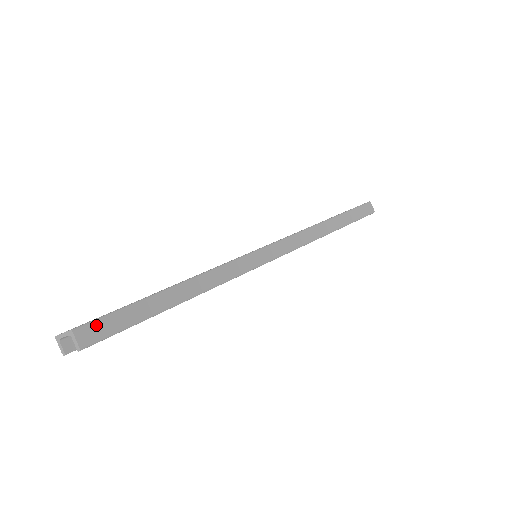
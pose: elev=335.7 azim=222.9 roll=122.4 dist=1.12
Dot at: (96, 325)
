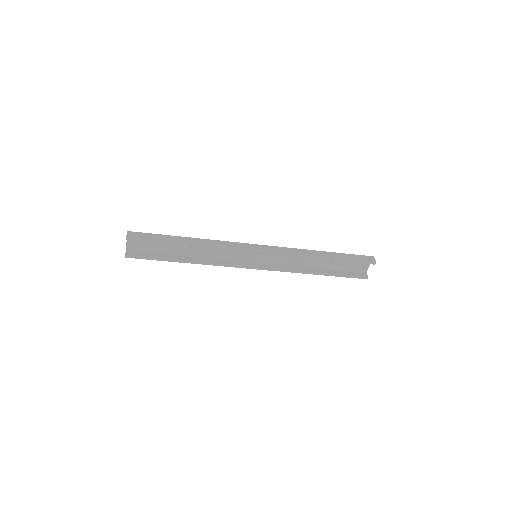
Dot at: (138, 233)
